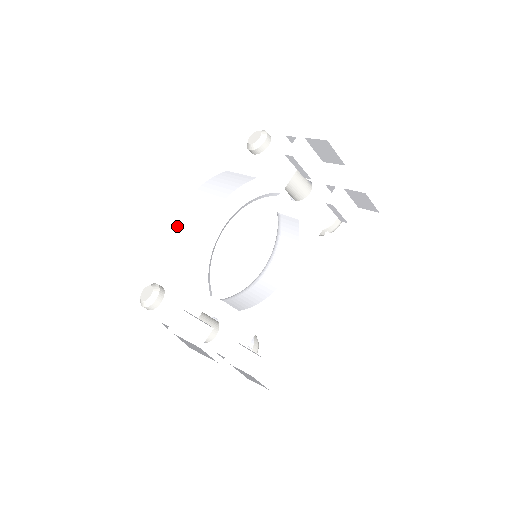
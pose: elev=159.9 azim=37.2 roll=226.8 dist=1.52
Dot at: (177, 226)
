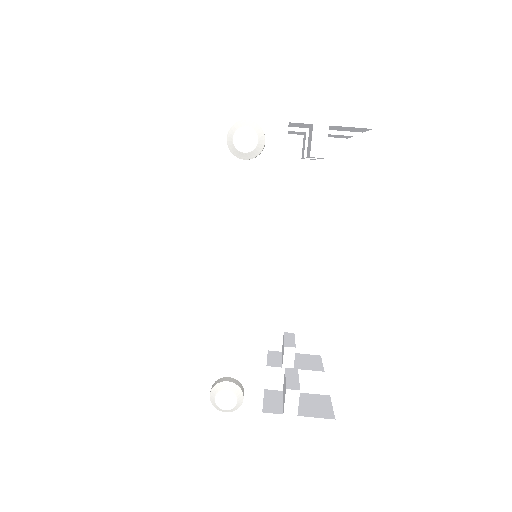
Dot at: (208, 310)
